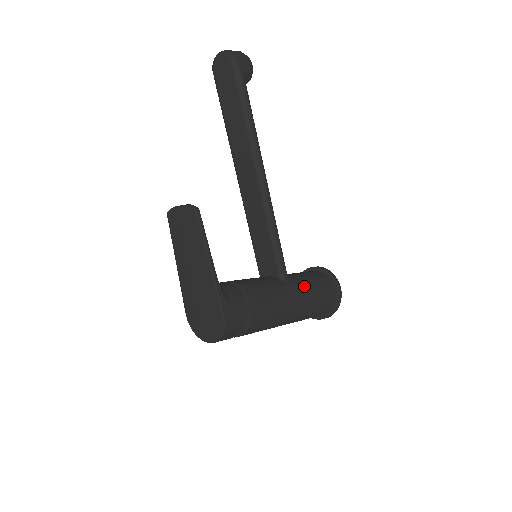
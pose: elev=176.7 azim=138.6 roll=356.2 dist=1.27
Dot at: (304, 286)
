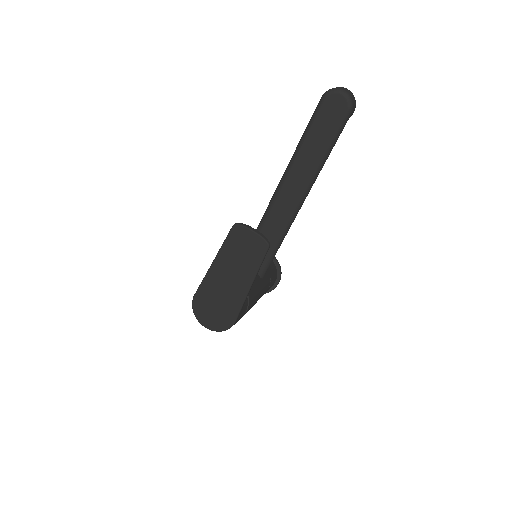
Dot at: (268, 282)
